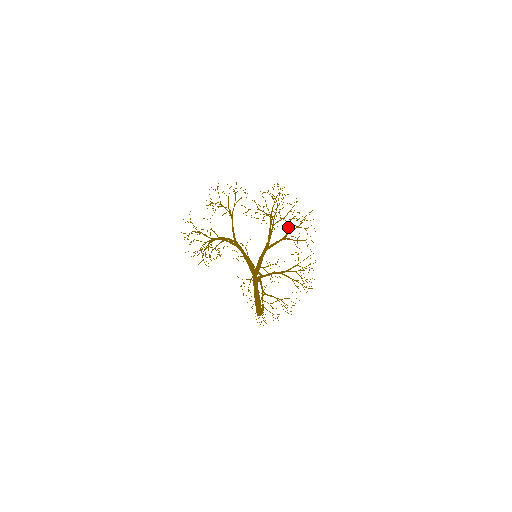
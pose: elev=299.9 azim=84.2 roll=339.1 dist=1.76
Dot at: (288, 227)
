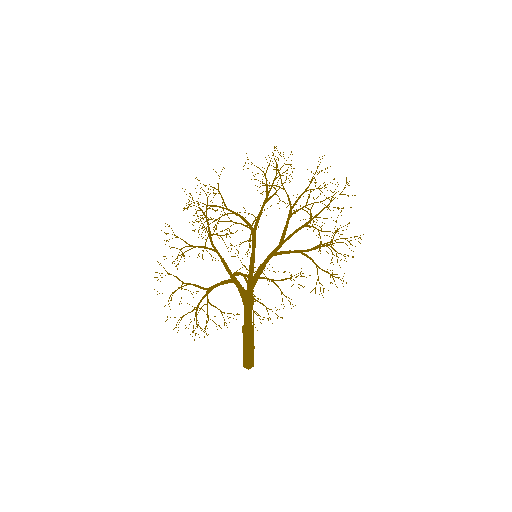
Dot at: (323, 245)
